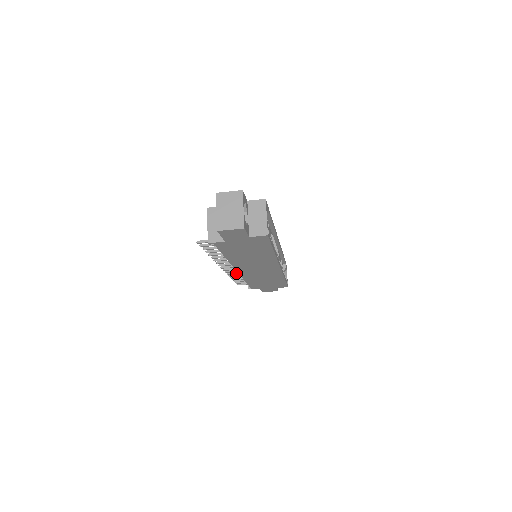
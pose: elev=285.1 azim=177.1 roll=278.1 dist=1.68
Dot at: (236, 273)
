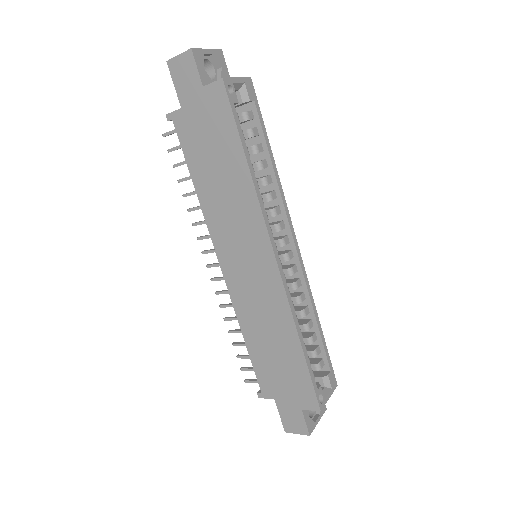
Dot at: (231, 304)
